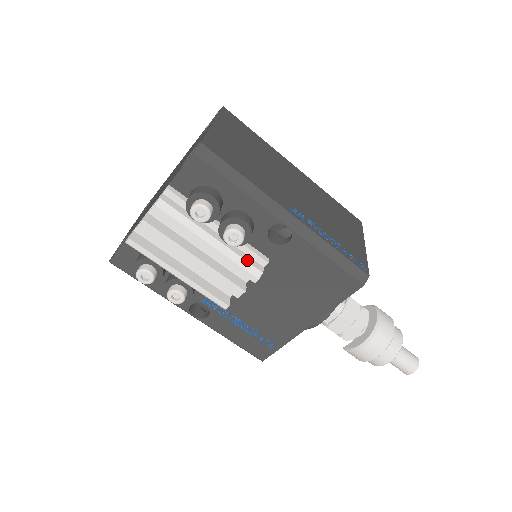
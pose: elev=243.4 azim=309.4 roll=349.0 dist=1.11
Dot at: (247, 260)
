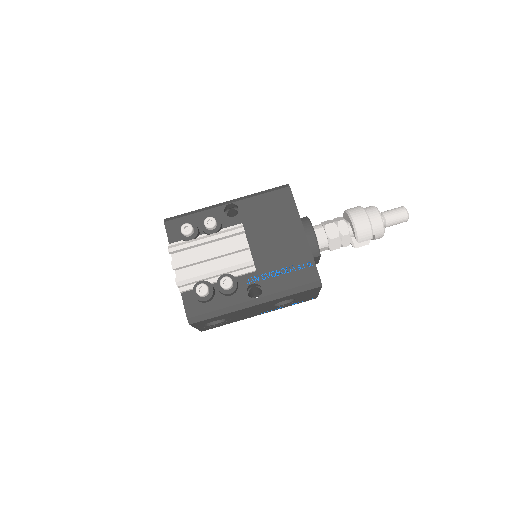
Dot at: (230, 229)
